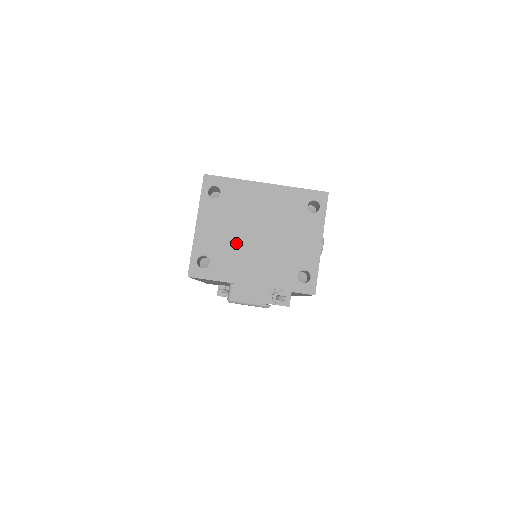
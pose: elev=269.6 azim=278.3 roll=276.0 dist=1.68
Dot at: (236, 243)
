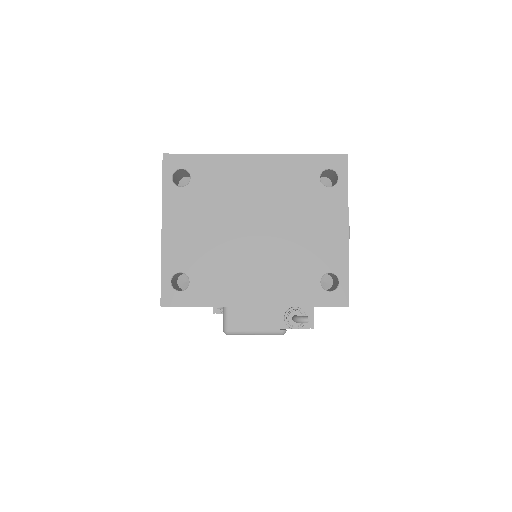
Dot at: (224, 248)
